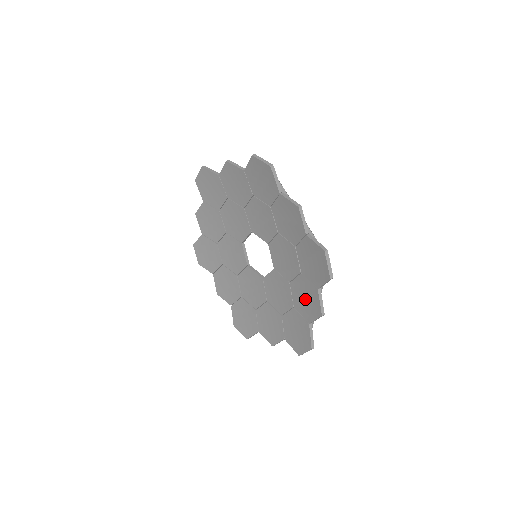
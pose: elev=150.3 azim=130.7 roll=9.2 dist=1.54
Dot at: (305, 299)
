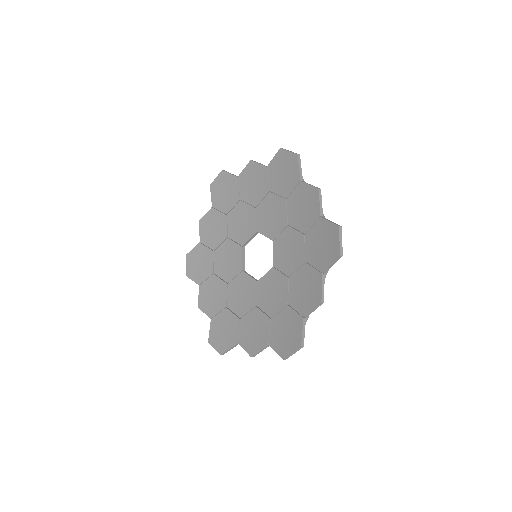
Dot at: (303, 208)
